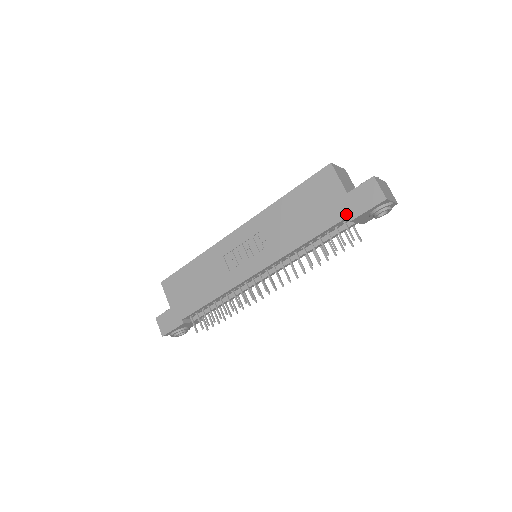
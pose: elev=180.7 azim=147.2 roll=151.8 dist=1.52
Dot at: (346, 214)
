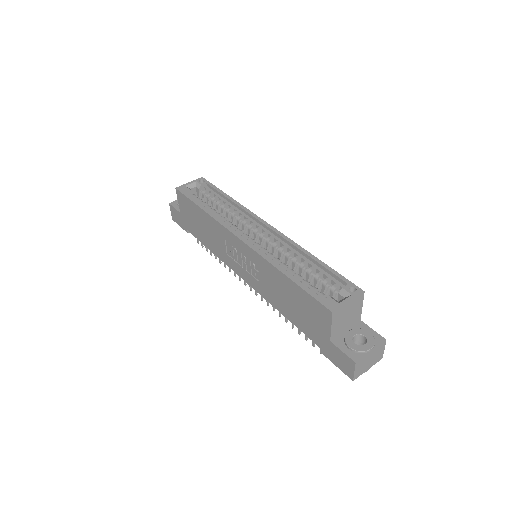
Dot at: (321, 346)
